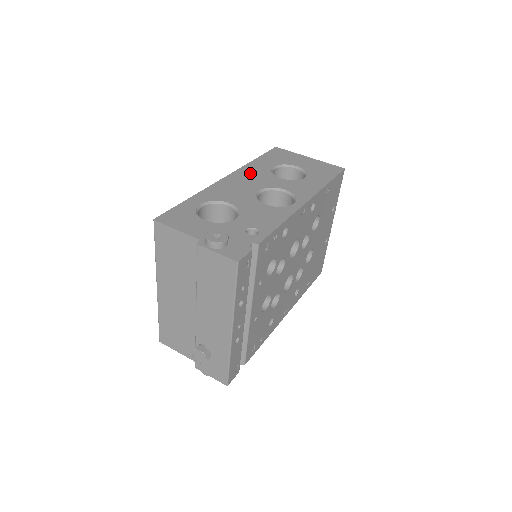
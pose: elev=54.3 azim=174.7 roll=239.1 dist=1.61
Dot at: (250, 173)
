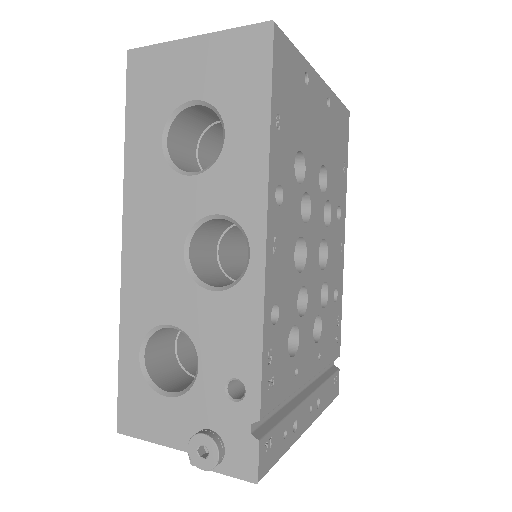
Dot at: (144, 199)
